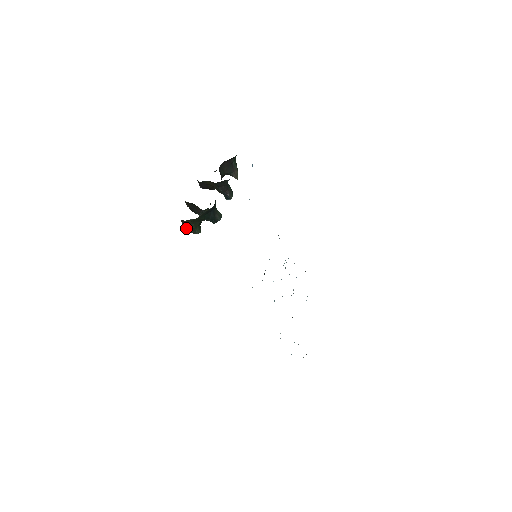
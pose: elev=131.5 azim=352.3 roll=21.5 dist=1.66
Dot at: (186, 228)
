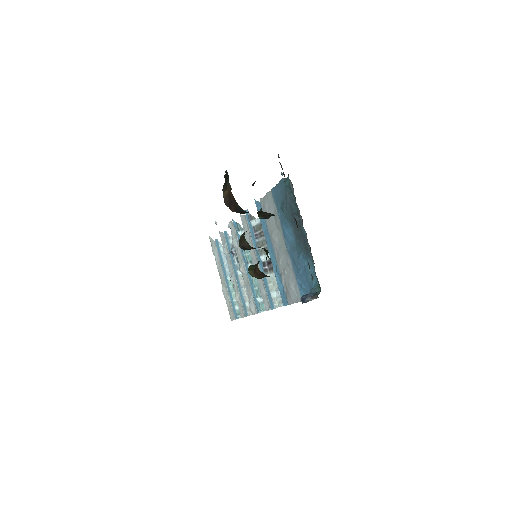
Dot at: (257, 277)
